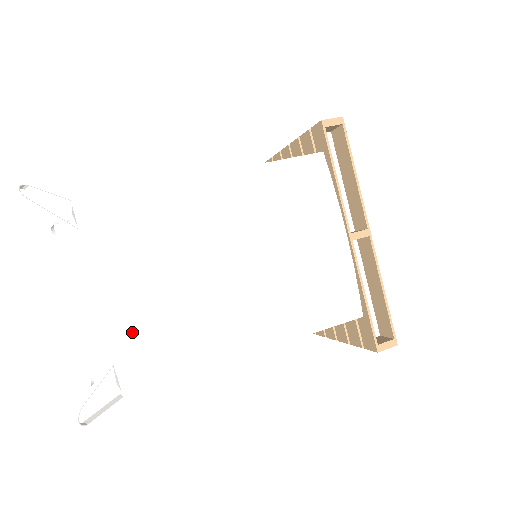
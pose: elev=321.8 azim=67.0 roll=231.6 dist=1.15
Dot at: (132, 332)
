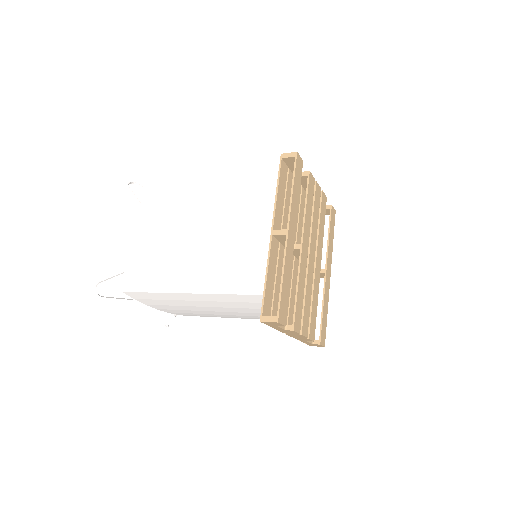
Dot at: (137, 258)
